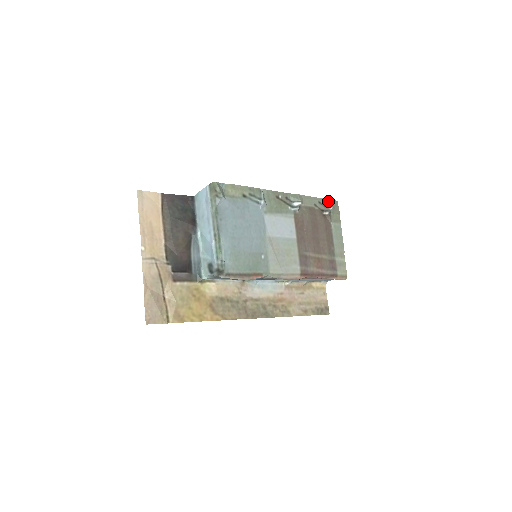
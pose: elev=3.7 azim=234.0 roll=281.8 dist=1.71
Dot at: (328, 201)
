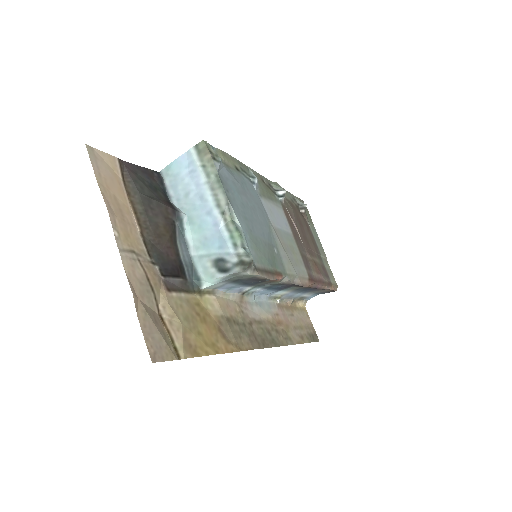
Dot at: (298, 199)
